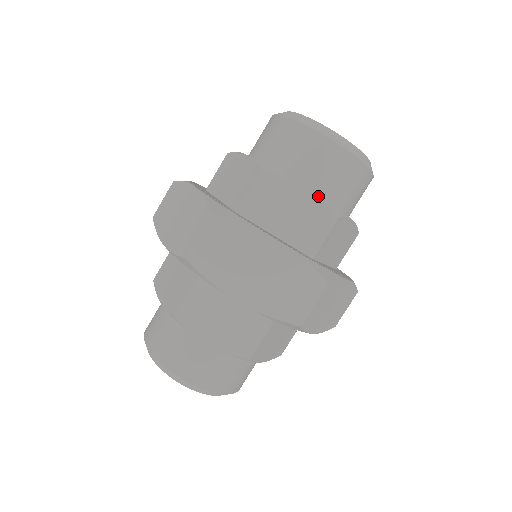
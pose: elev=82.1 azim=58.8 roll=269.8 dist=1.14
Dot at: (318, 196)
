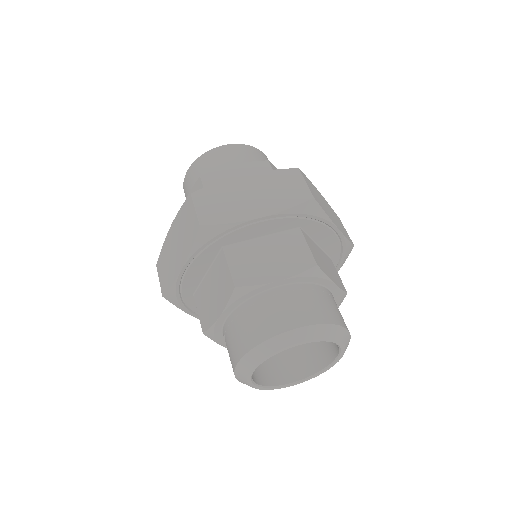
Dot at: (245, 163)
